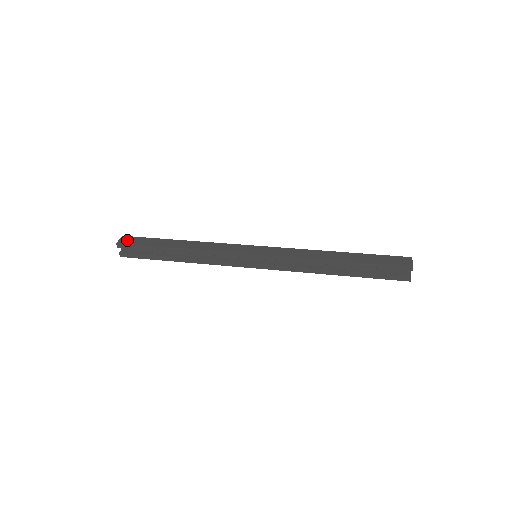
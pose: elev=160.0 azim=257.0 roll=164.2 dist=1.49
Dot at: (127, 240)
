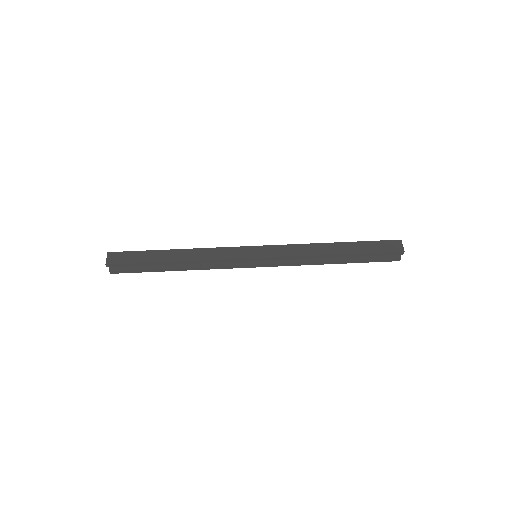
Dot at: (116, 258)
